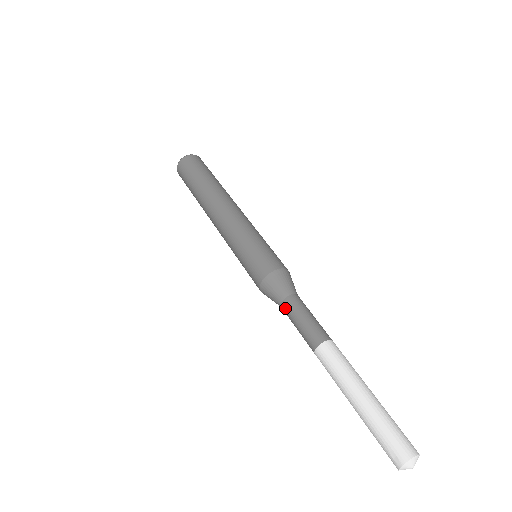
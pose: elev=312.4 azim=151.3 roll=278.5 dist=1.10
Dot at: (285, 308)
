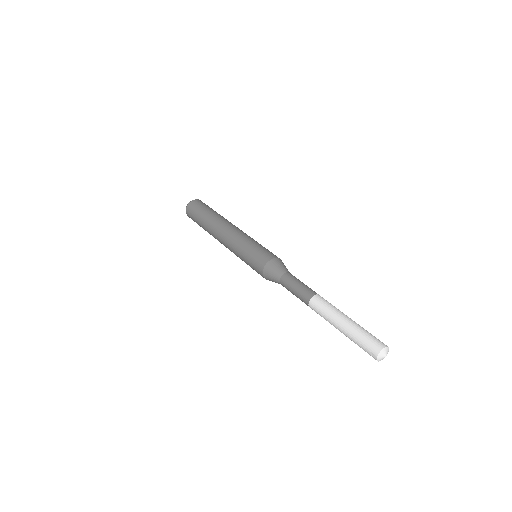
Dot at: (283, 285)
